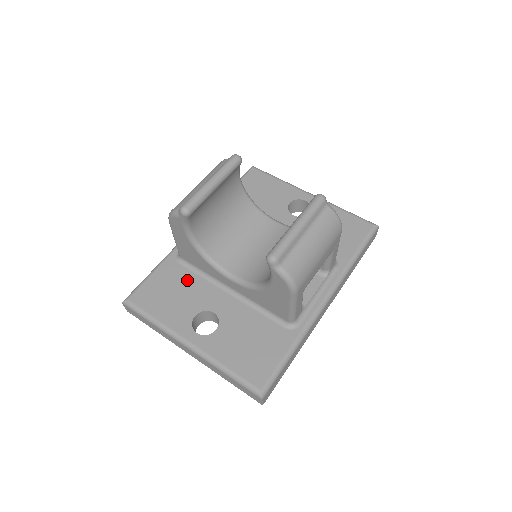
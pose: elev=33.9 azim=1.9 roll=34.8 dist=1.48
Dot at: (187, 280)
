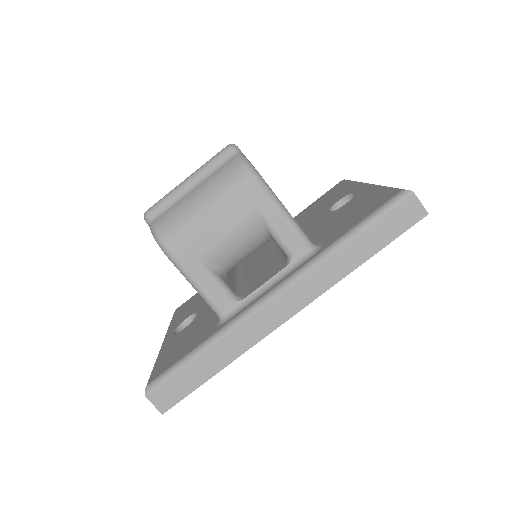
Dot at: occluded
